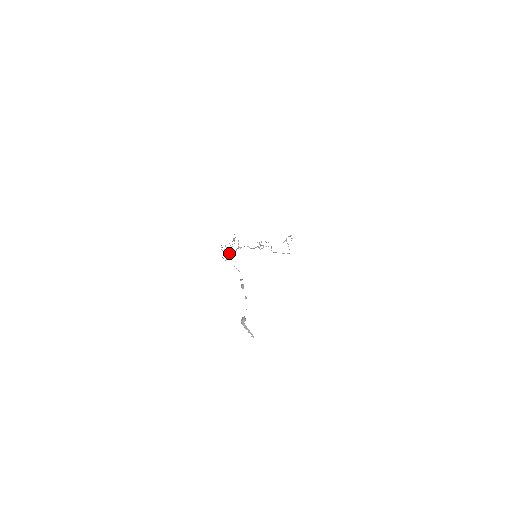
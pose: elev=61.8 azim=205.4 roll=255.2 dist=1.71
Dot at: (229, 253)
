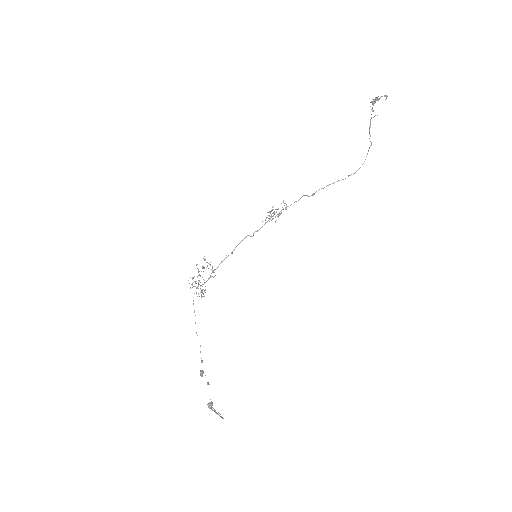
Dot at: occluded
